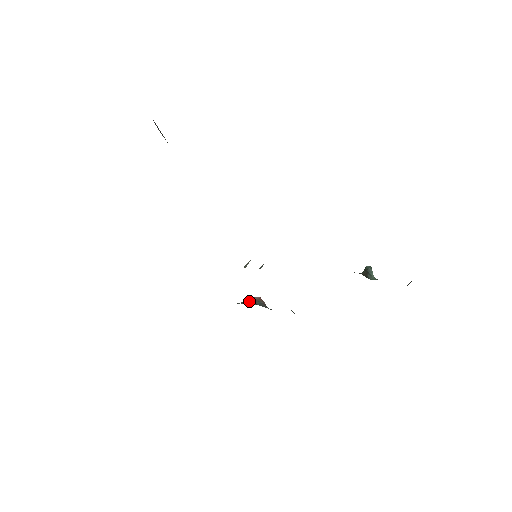
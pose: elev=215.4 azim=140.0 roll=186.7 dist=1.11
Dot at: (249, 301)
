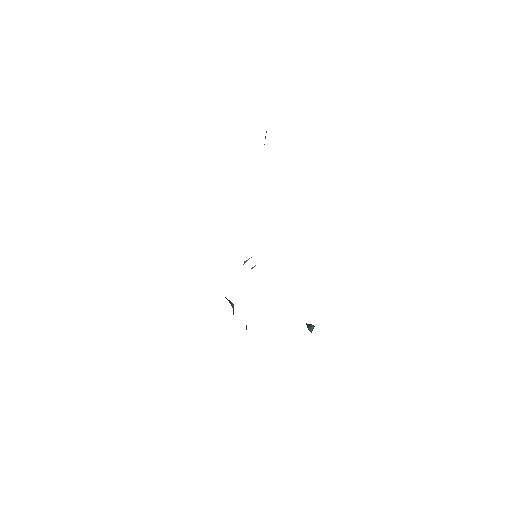
Dot at: (227, 299)
